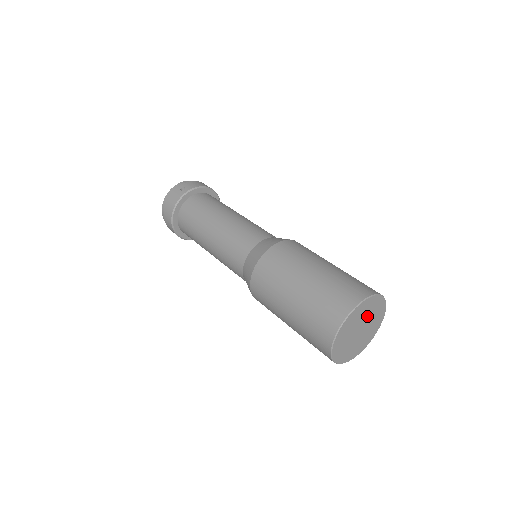
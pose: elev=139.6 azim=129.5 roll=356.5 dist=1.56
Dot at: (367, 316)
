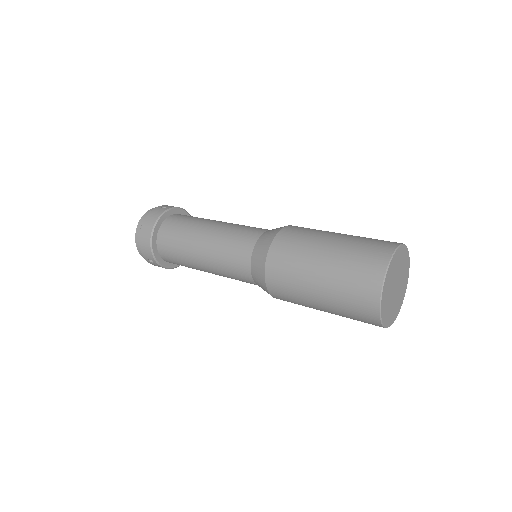
Dot at: (401, 271)
